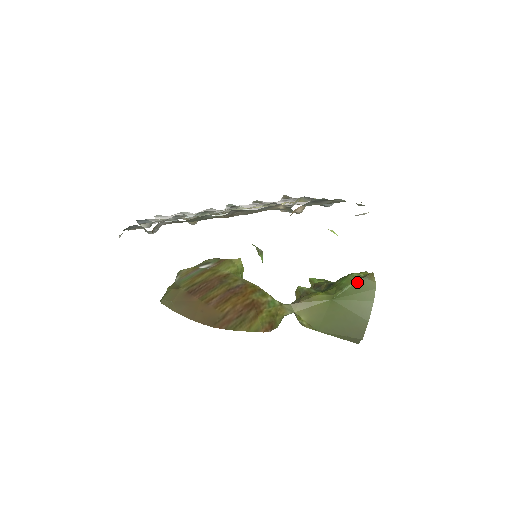
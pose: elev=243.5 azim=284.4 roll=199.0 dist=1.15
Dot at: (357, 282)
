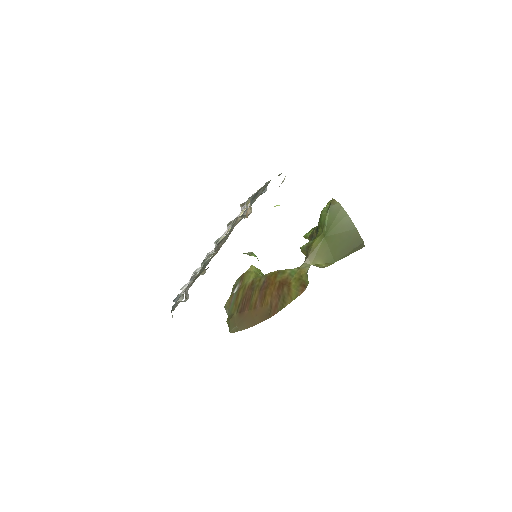
Dot at: (329, 213)
